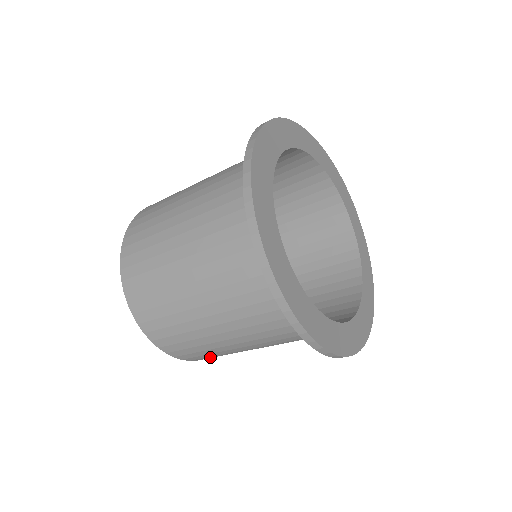
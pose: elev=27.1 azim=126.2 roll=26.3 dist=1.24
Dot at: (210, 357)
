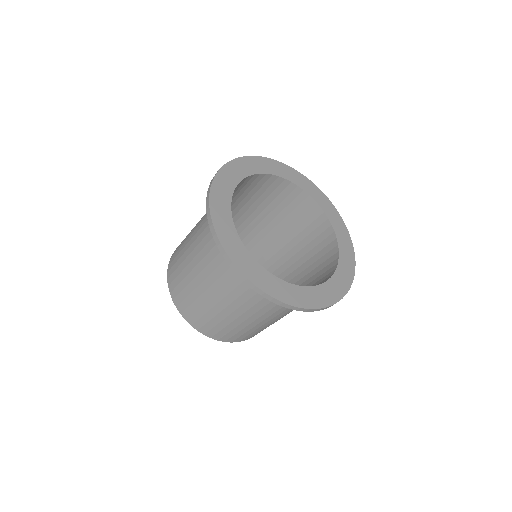
Dot at: (230, 335)
